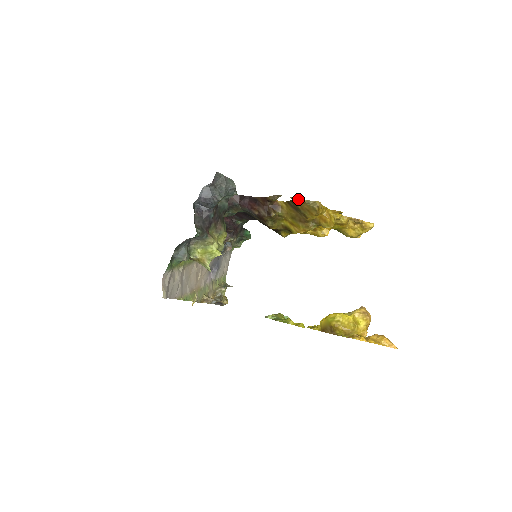
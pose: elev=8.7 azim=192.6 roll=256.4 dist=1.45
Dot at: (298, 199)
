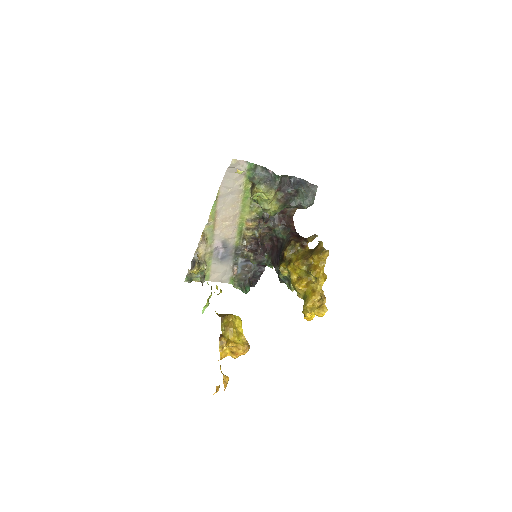
Dot at: (322, 242)
